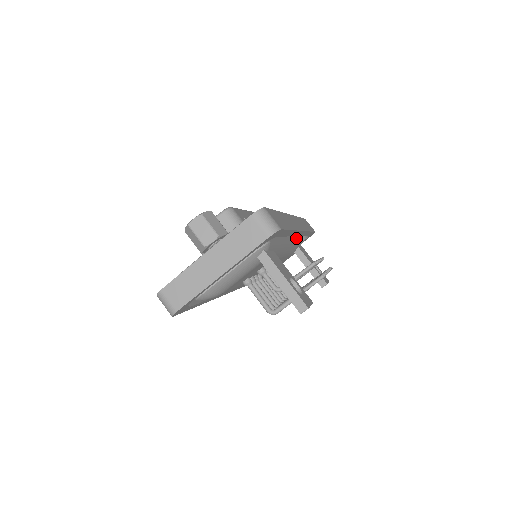
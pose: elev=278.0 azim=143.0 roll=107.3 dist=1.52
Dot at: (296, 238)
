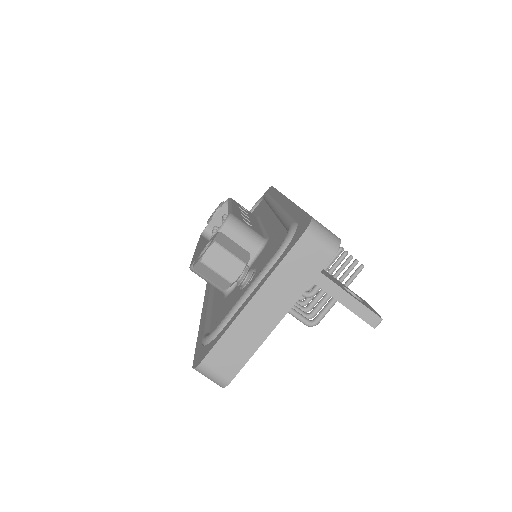
Dot at: occluded
